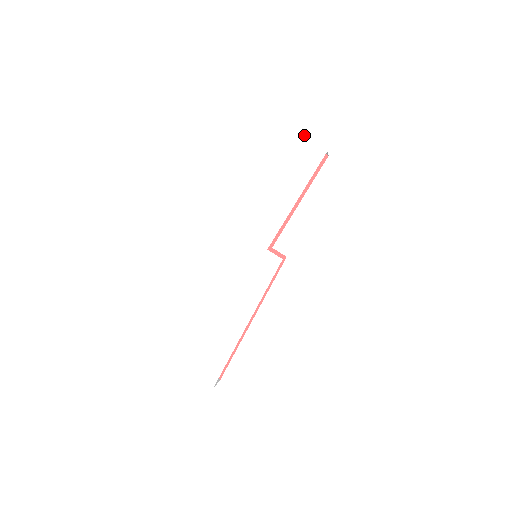
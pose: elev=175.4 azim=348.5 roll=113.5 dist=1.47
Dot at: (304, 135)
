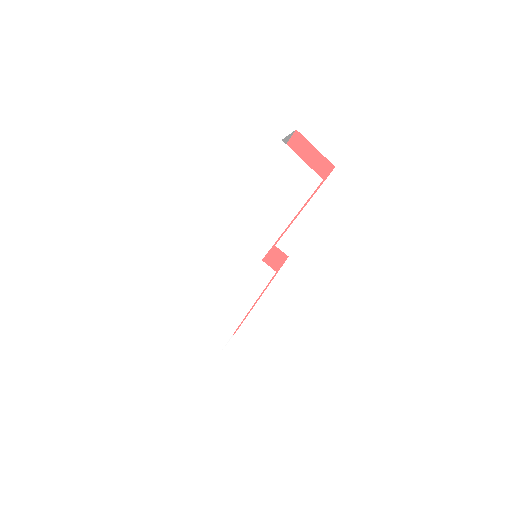
Dot at: (298, 157)
